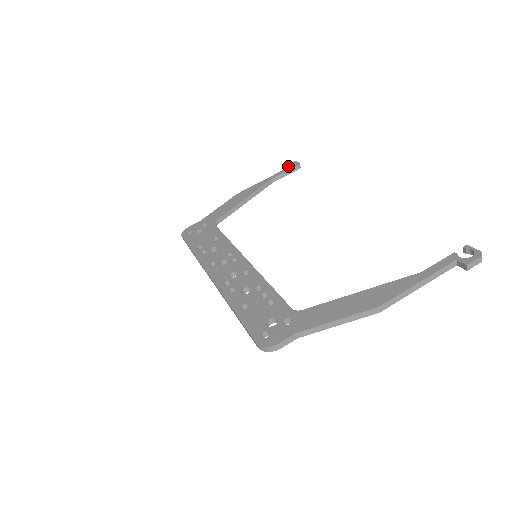
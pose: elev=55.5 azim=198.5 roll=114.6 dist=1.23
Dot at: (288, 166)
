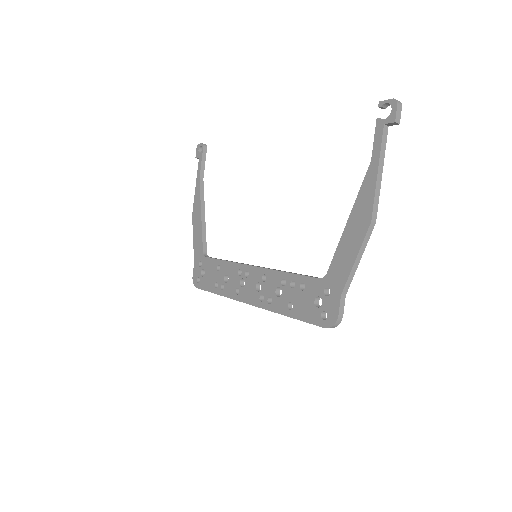
Dot at: (198, 155)
